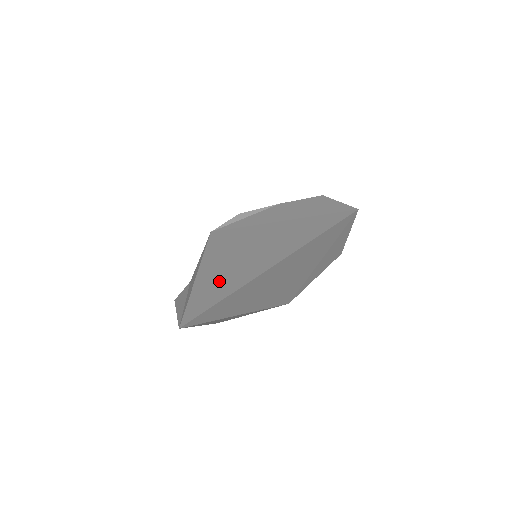
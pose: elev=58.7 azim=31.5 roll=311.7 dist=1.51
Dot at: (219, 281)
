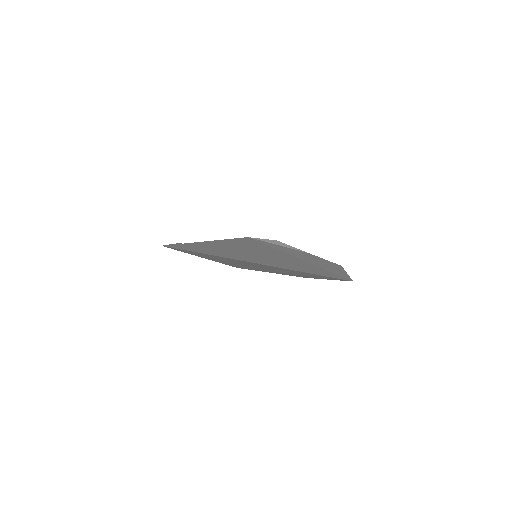
Dot at: (217, 249)
